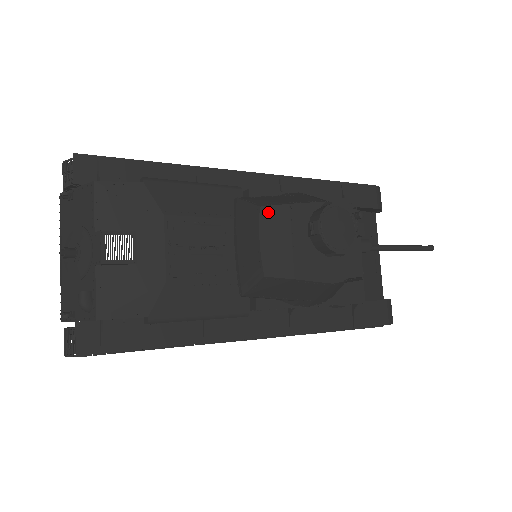
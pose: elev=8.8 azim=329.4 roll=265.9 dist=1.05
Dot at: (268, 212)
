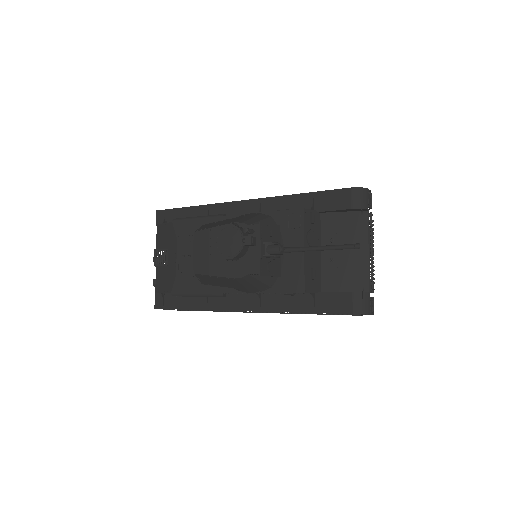
Dot at: (198, 235)
